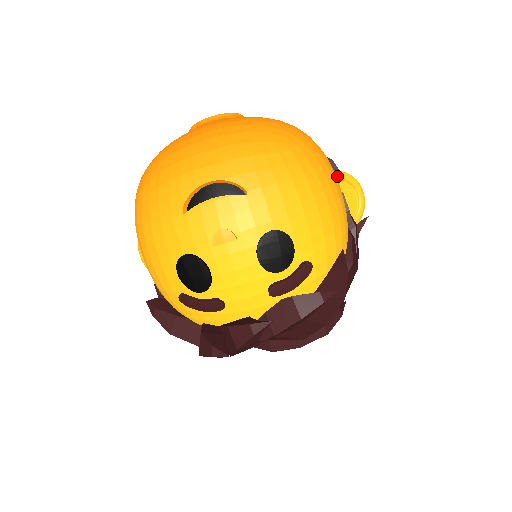
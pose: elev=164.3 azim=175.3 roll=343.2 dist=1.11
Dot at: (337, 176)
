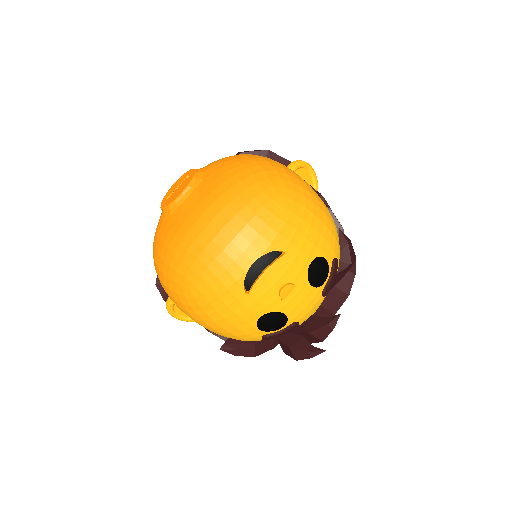
Dot at: occluded
